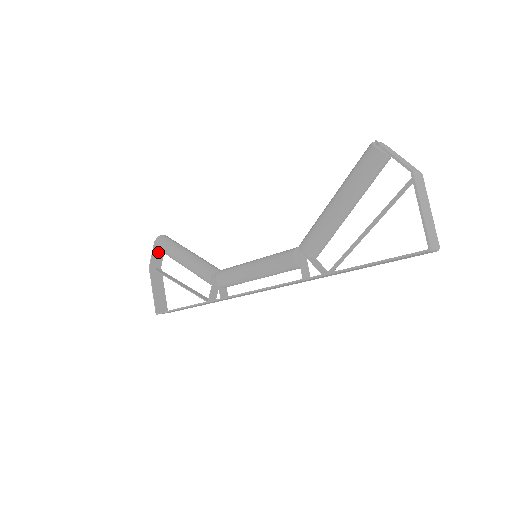
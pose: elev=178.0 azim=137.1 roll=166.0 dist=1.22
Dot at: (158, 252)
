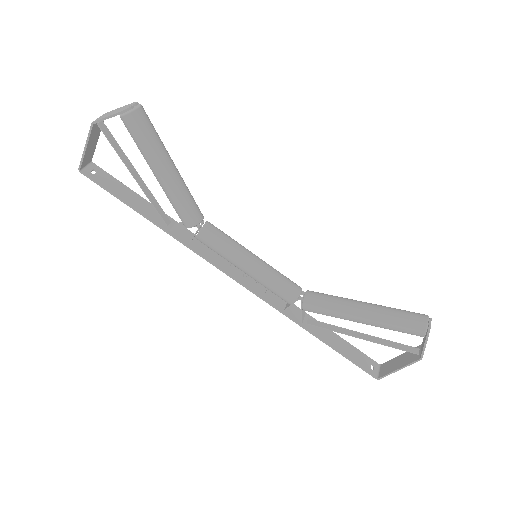
Dot at: occluded
